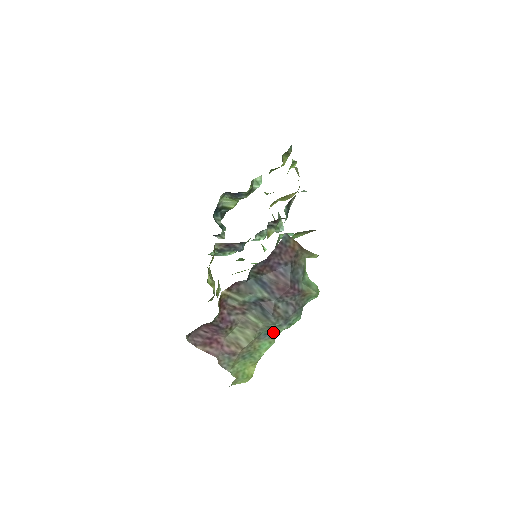
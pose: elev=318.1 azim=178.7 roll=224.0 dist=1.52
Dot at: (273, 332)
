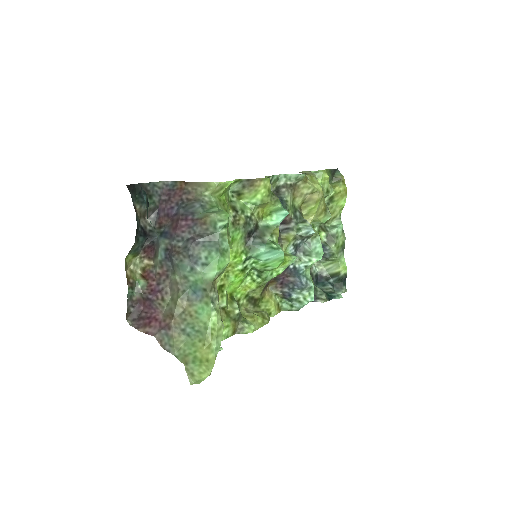
Dot at: (197, 285)
